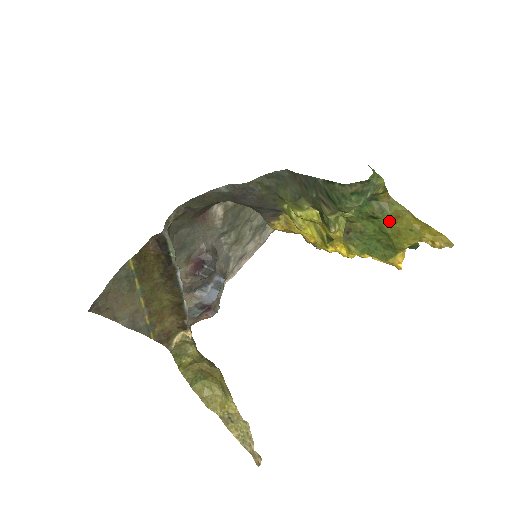
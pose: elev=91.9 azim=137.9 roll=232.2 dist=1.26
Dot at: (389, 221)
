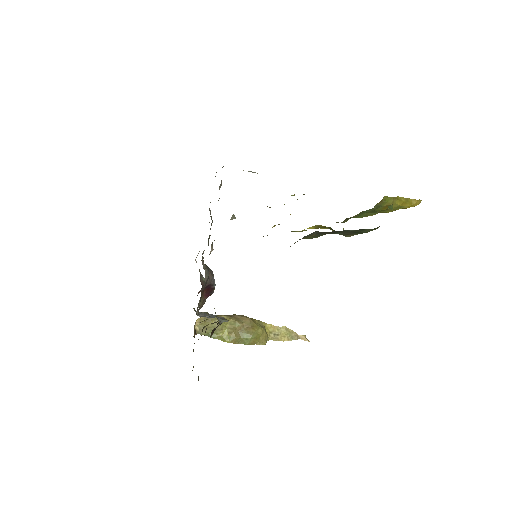
Dot at: (382, 209)
